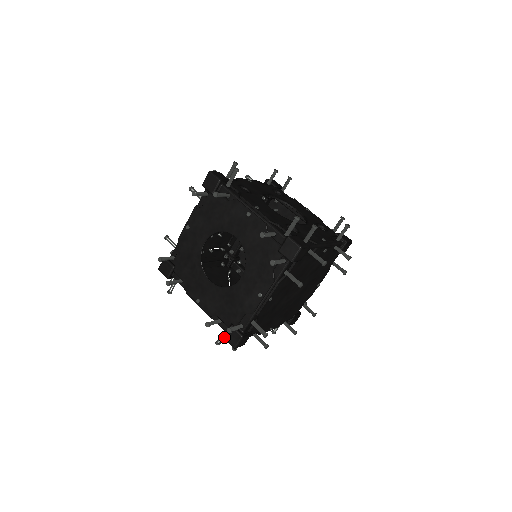
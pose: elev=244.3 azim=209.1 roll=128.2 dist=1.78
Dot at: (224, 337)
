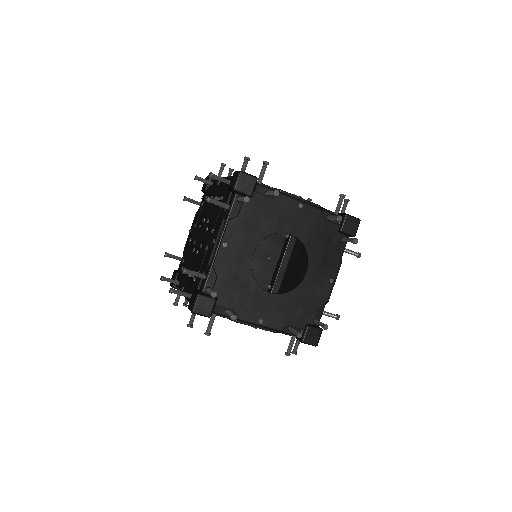
Dot at: (303, 342)
